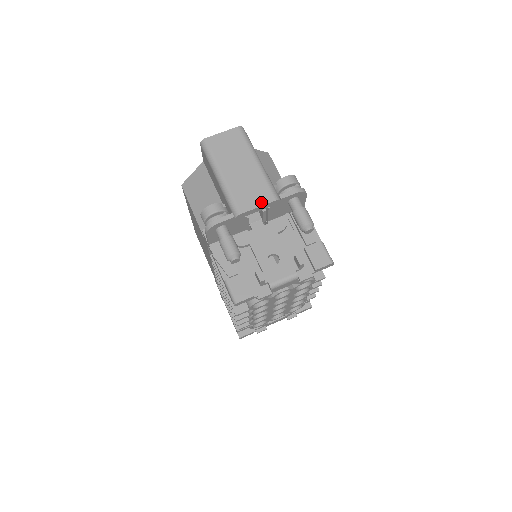
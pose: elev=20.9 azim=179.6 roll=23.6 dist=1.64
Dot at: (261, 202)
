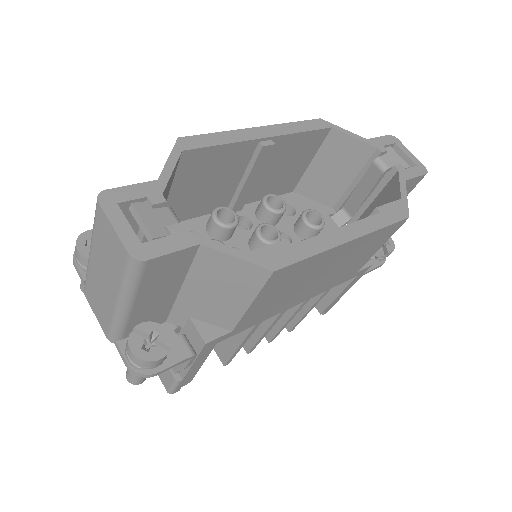
Dot at: (99, 319)
